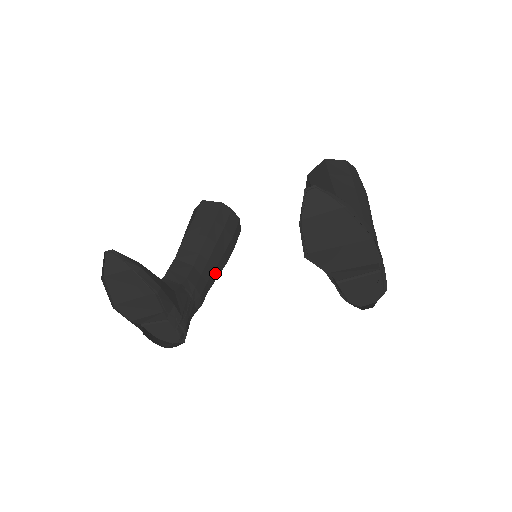
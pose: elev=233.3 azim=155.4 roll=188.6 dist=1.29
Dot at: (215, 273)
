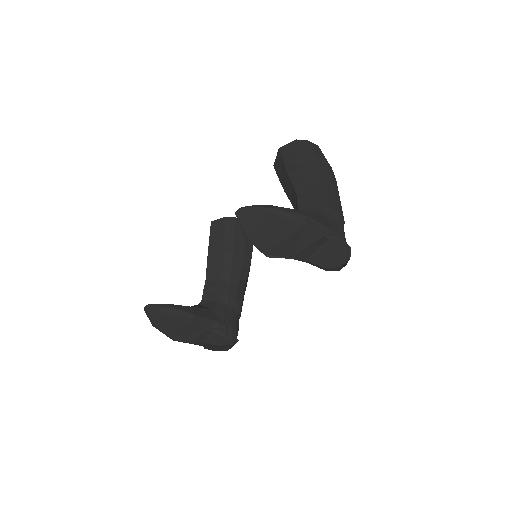
Dot at: (243, 276)
